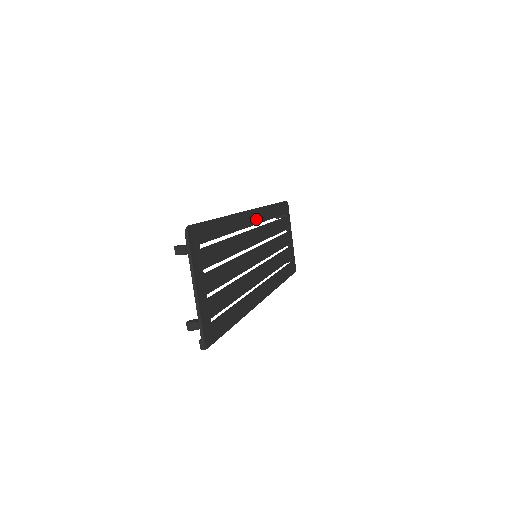
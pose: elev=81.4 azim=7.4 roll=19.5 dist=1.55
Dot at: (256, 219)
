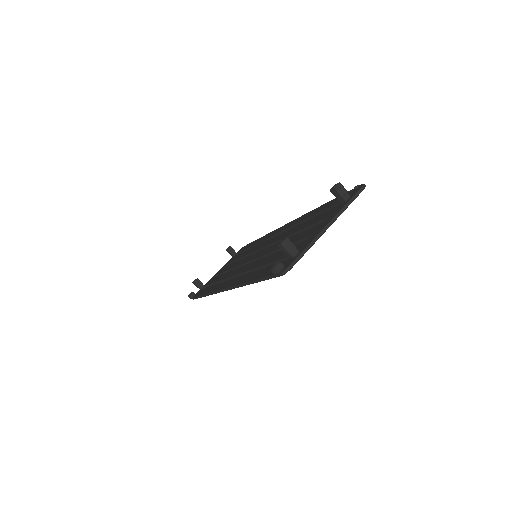
Dot at: occluded
